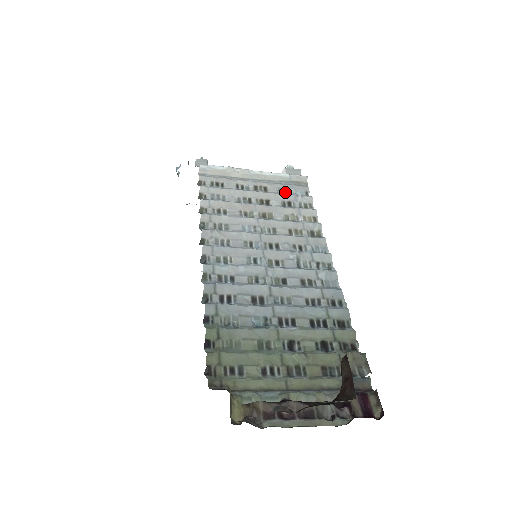
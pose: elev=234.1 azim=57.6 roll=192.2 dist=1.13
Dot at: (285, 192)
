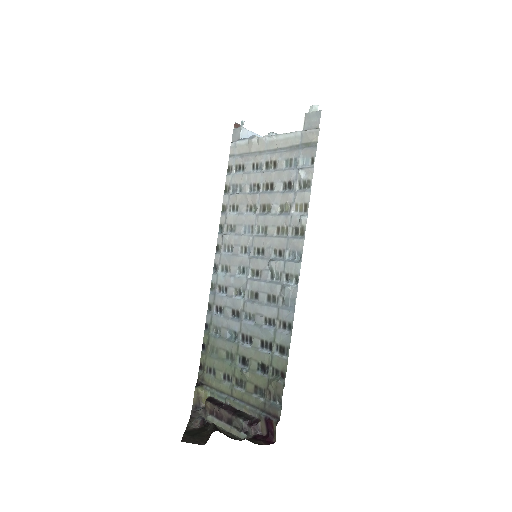
Dot at: (290, 165)
